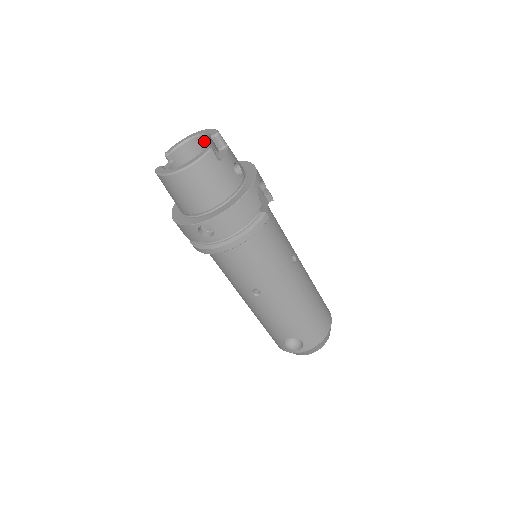
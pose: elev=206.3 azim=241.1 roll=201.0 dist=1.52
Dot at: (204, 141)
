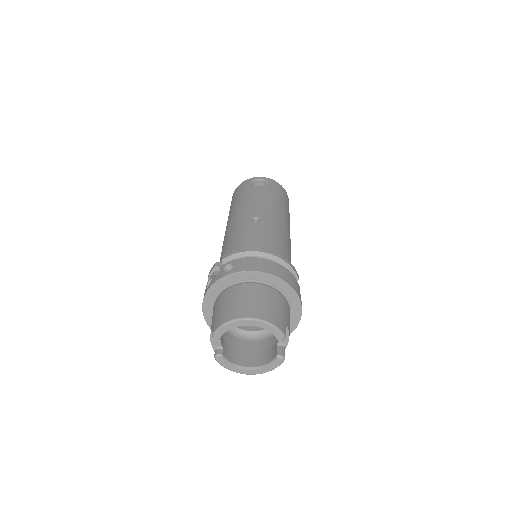
Dot at: occluded
